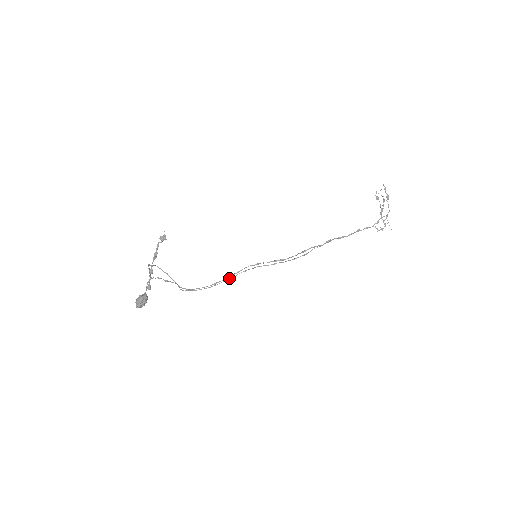
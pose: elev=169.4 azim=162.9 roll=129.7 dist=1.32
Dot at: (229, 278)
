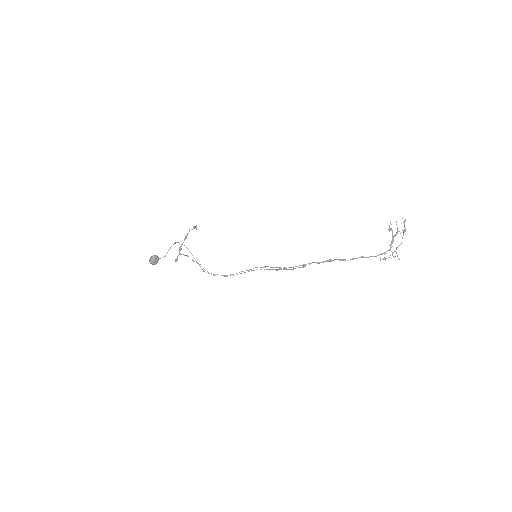
Dot at: (241, 273)
